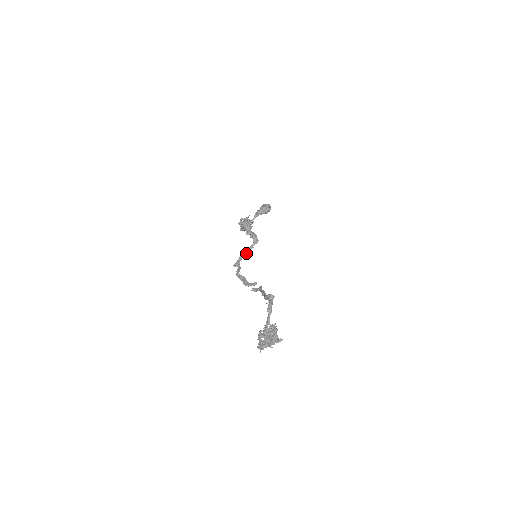
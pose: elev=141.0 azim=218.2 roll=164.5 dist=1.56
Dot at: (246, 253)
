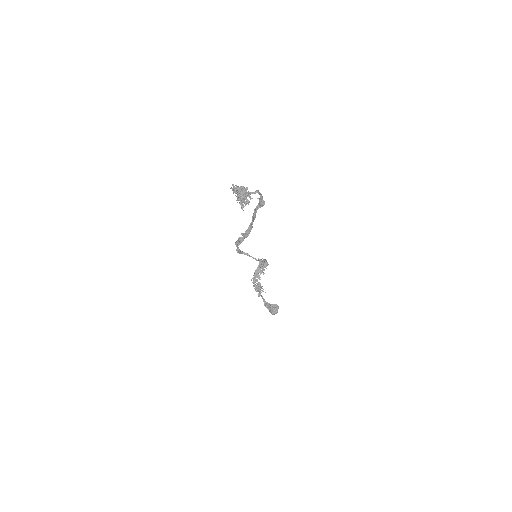
Dot at: (250, 256)
